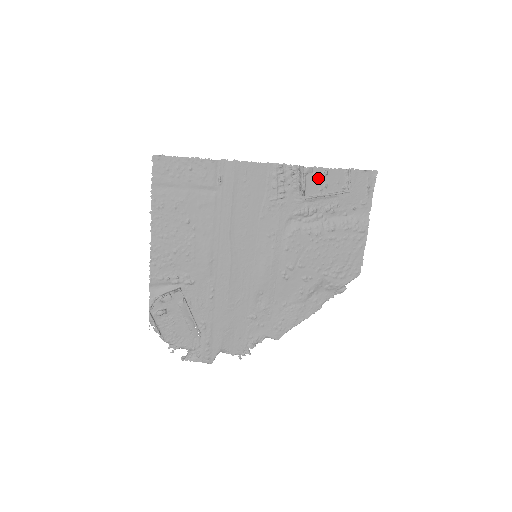
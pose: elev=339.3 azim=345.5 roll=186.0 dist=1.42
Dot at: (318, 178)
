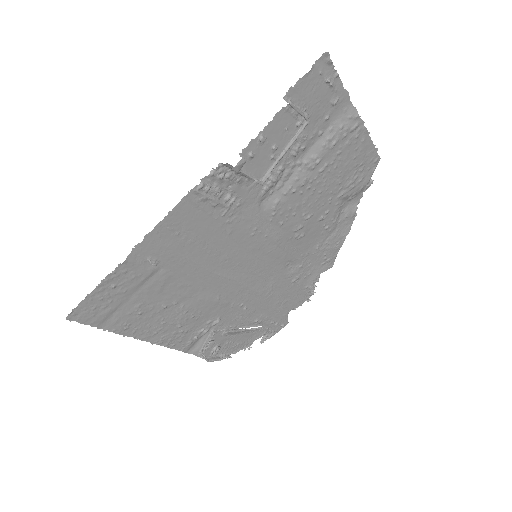
Dot at: (258, 153)
